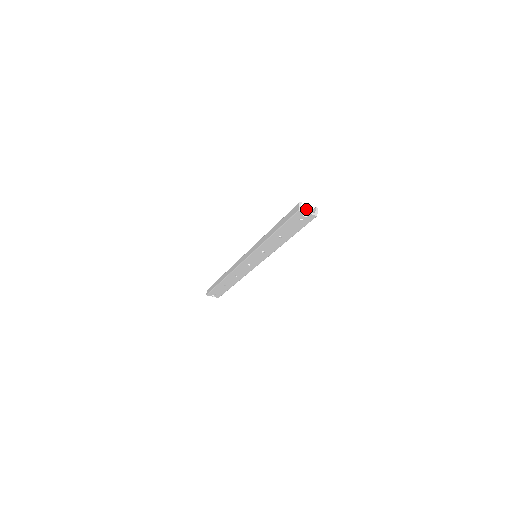
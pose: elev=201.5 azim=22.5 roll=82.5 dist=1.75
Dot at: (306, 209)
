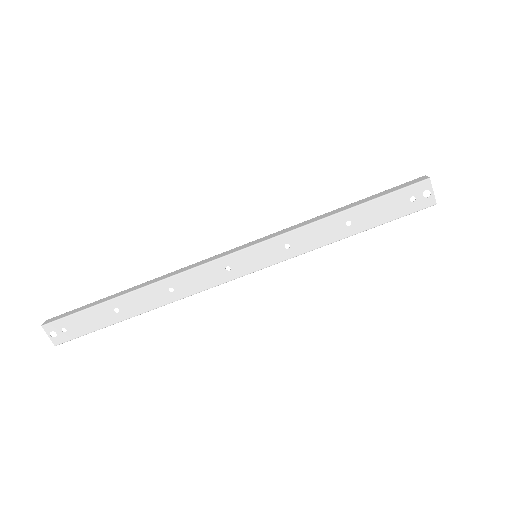
Dot at: (428, 188)
